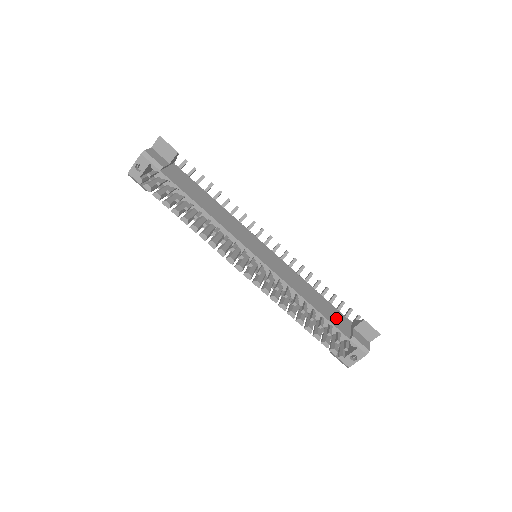
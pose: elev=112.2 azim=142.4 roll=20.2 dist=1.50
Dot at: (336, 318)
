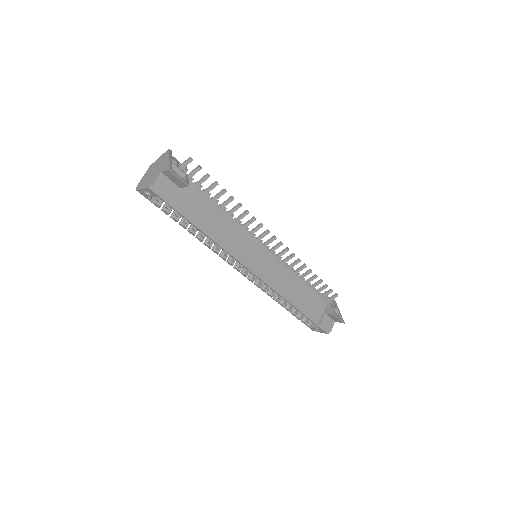
Dot at: (313, 307)
